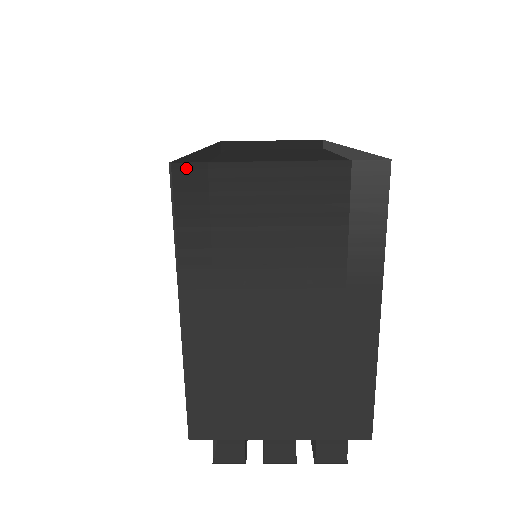
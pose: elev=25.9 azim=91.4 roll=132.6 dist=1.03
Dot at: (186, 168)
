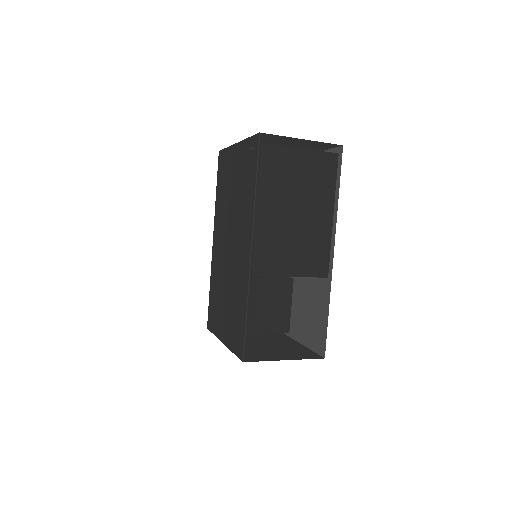
Dot at: (249, 361)
